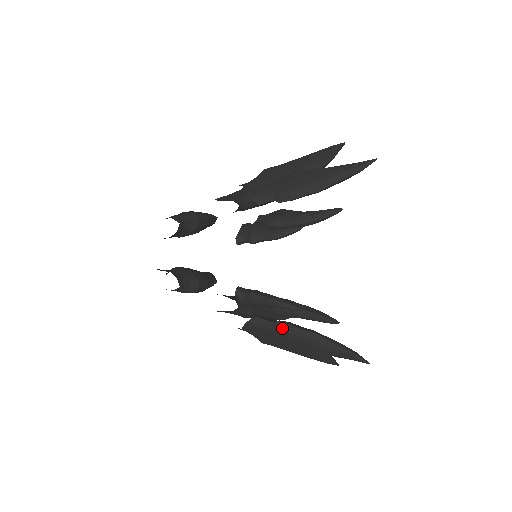
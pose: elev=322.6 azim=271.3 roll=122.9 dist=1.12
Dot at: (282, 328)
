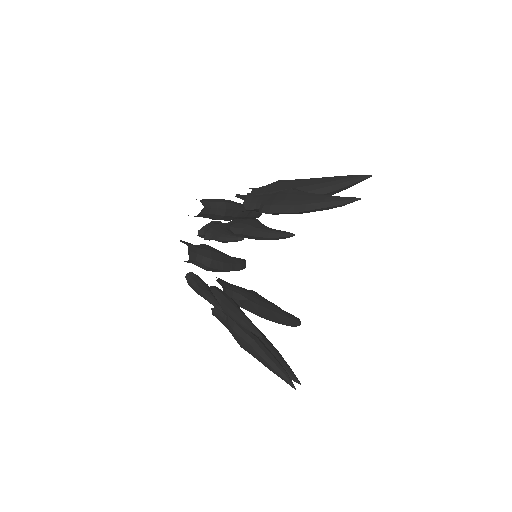
Dot at: (231, 324)
